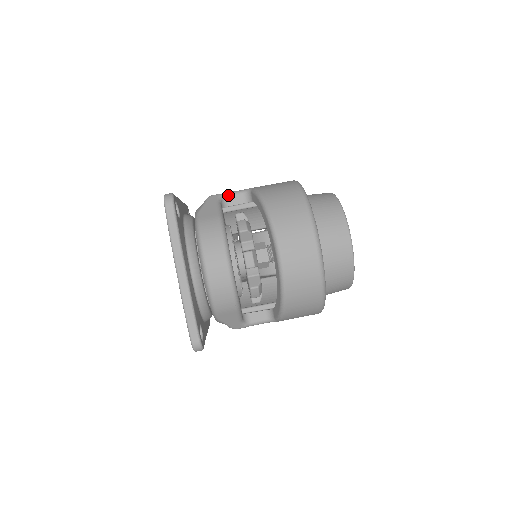
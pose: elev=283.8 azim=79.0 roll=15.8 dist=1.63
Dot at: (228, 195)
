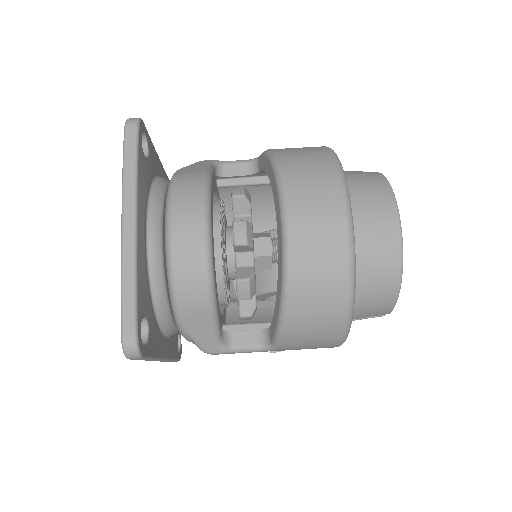
Dot at: (227, 163)
